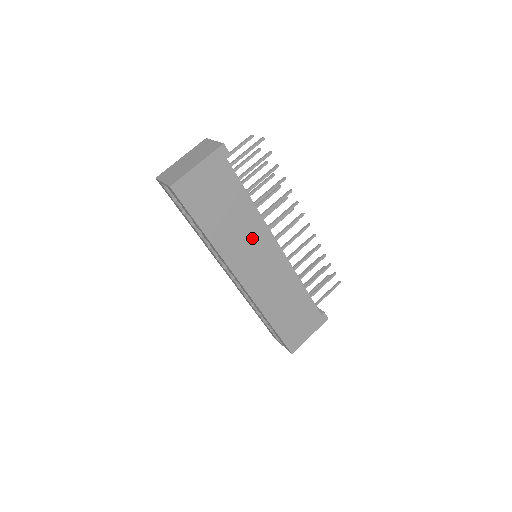
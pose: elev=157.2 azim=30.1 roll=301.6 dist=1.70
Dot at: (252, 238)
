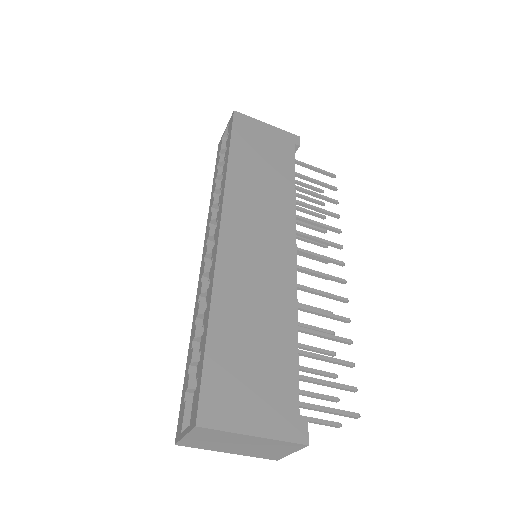
Dot at: (271, 207)
